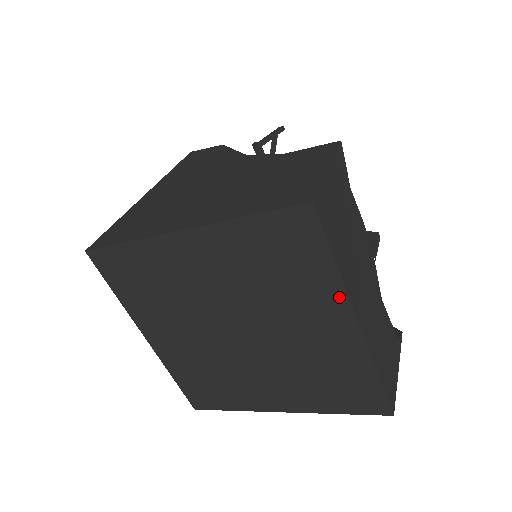
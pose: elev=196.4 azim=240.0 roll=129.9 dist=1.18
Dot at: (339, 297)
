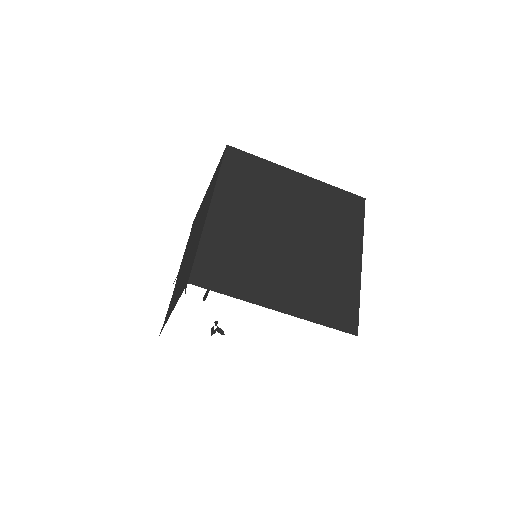
Dot at: (358, 242)
